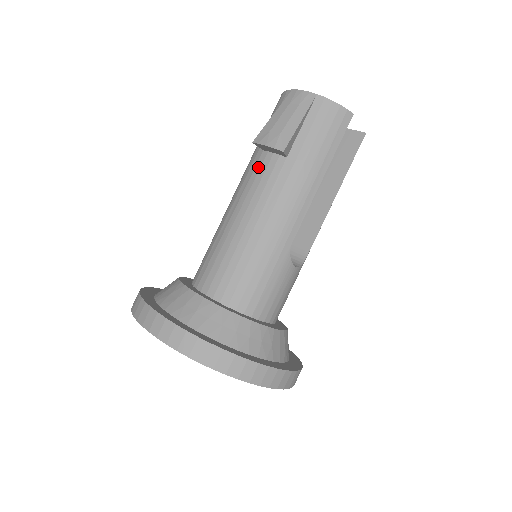
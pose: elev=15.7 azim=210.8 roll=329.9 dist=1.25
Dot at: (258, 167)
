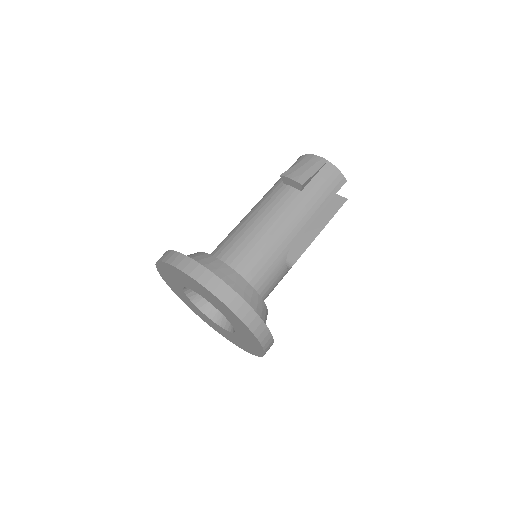
Dot at: (279, 193)
